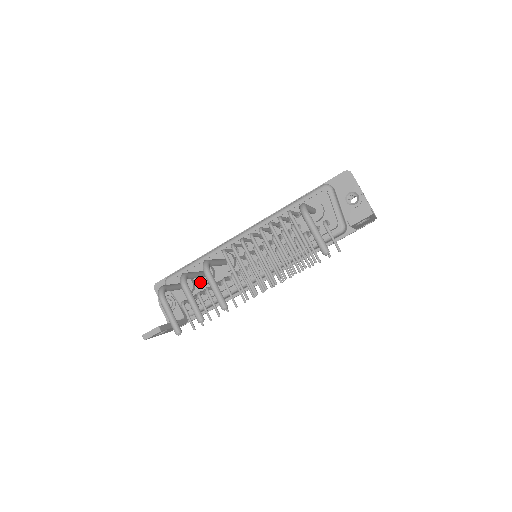
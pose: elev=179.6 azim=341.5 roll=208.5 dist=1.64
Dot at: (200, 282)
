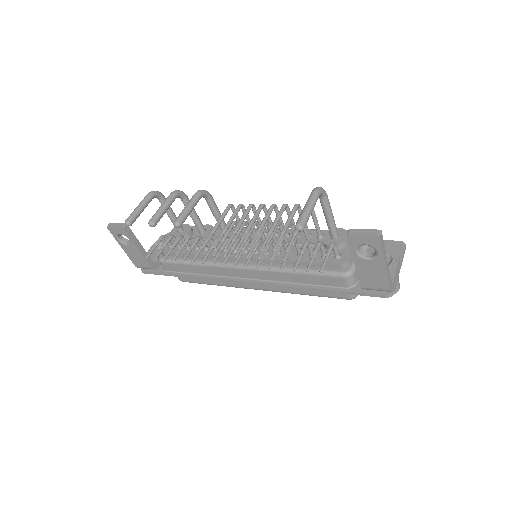
Dot at: (194, 235)
